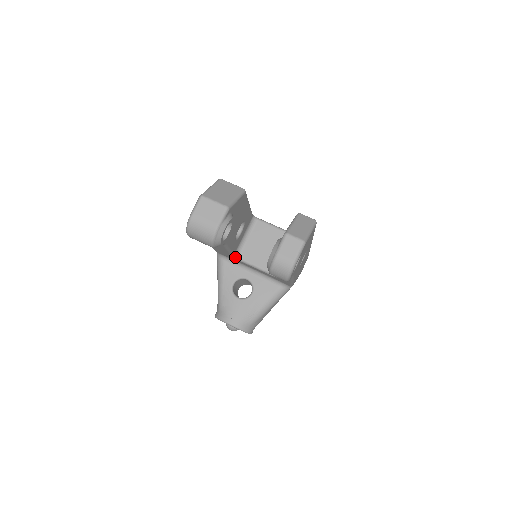
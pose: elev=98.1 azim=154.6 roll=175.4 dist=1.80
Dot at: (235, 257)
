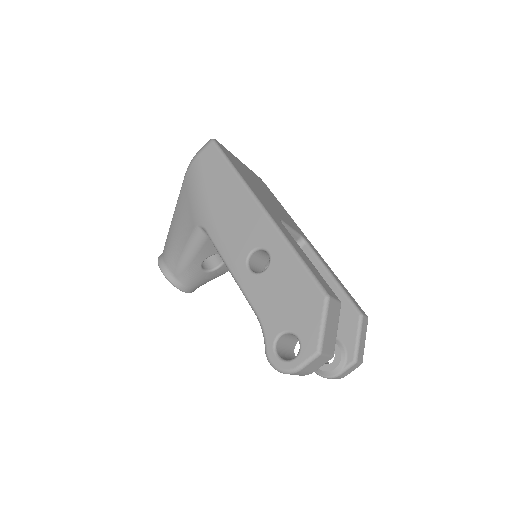
Dot at: occluded
